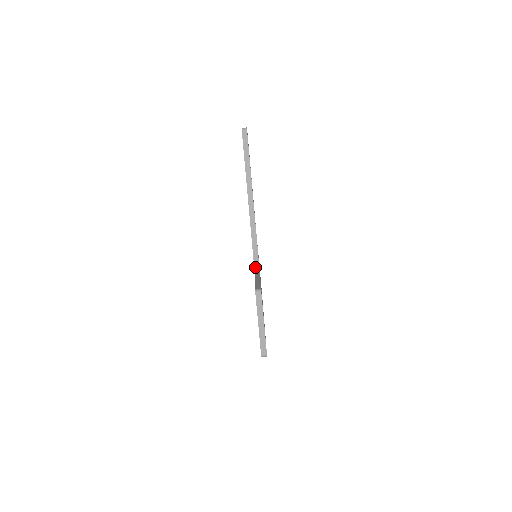
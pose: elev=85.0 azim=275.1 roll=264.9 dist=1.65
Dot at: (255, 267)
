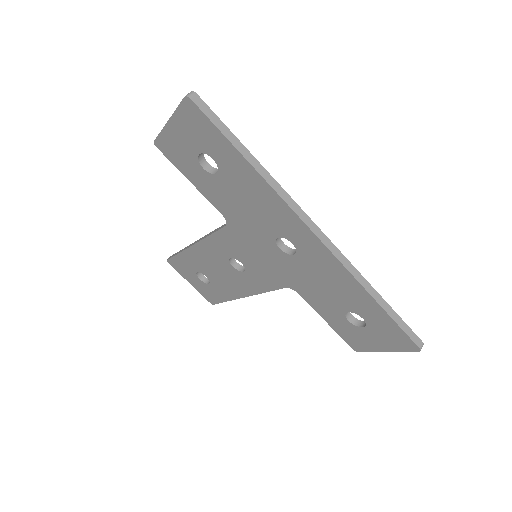
Dot at: (227, 224)
